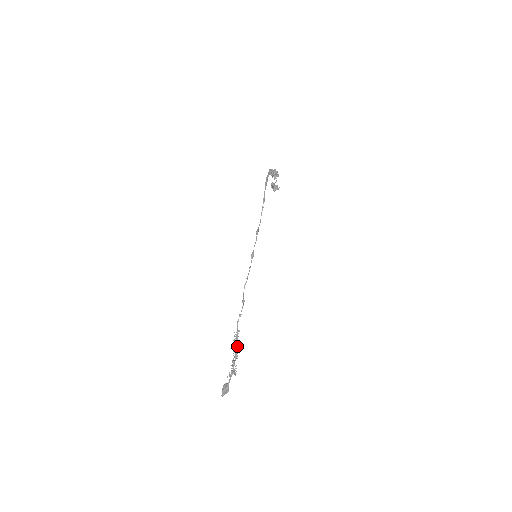
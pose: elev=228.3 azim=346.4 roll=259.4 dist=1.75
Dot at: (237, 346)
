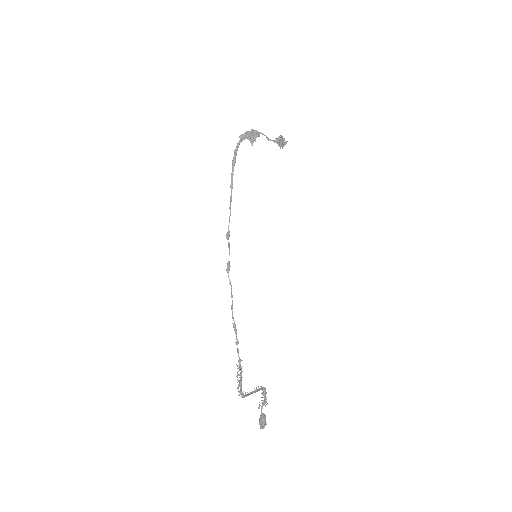
Dot at: (240, 380)
